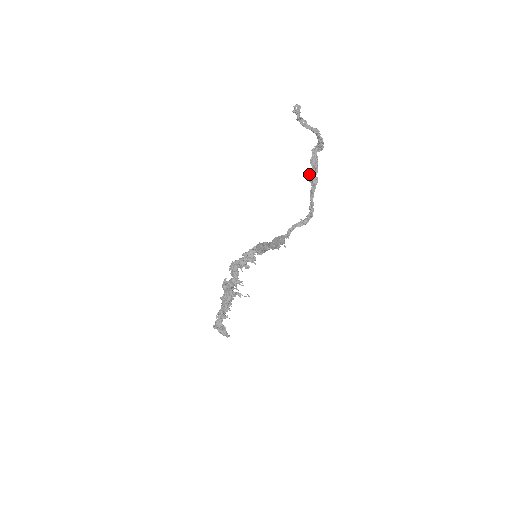
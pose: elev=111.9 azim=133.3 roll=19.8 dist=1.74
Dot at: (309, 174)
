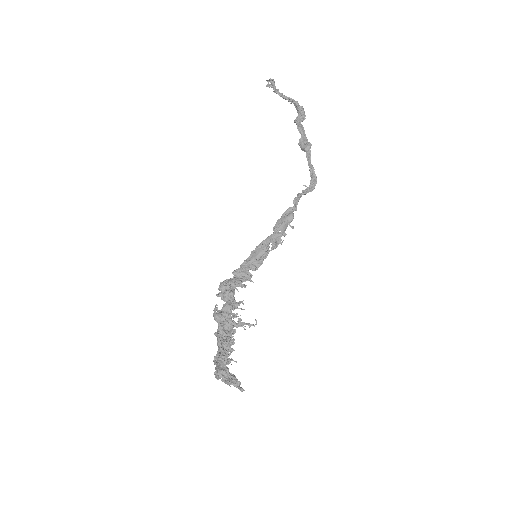
Dot at: (299, 140)
